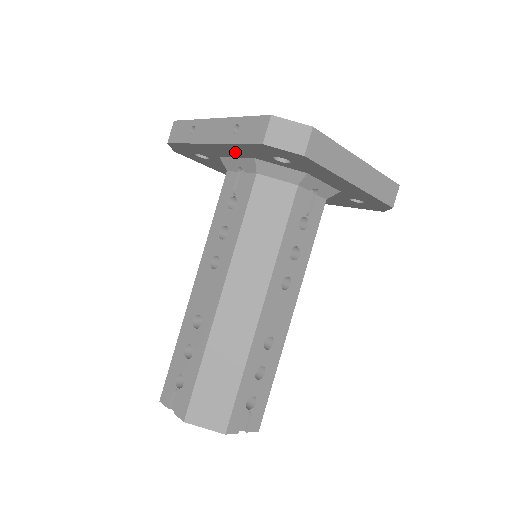
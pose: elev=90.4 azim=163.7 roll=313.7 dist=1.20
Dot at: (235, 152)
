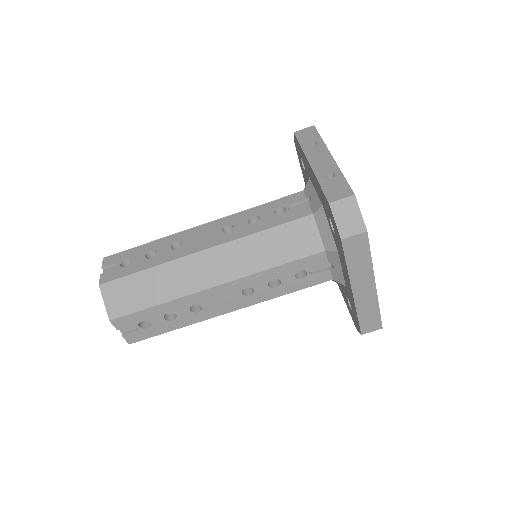
Dot at: (317, 187)
